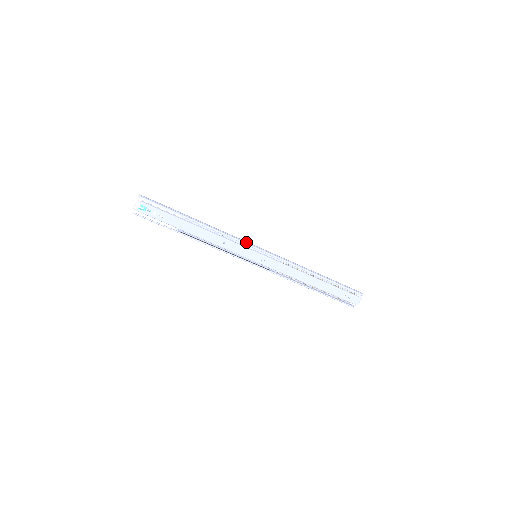
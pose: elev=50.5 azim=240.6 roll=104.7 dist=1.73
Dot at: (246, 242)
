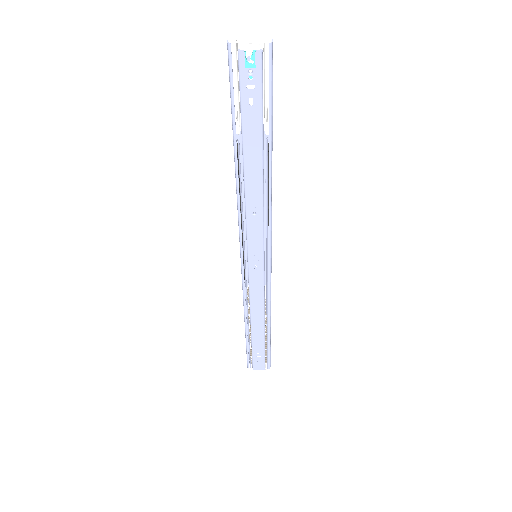
Dot at: occluded
